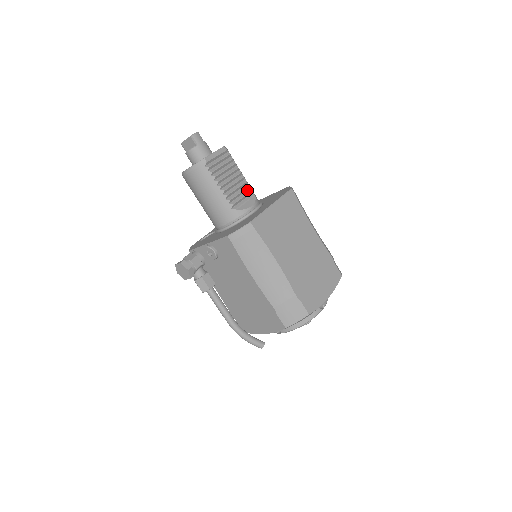
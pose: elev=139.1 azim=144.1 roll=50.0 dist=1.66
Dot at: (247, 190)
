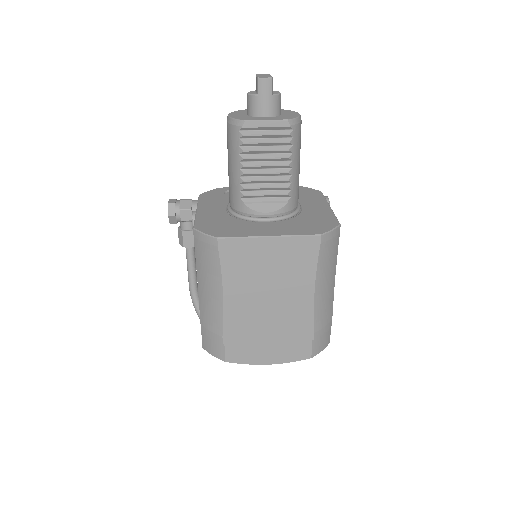
Dot at: (283, 189)
